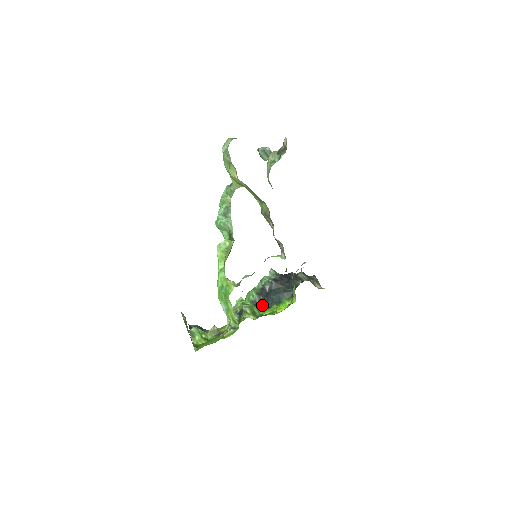
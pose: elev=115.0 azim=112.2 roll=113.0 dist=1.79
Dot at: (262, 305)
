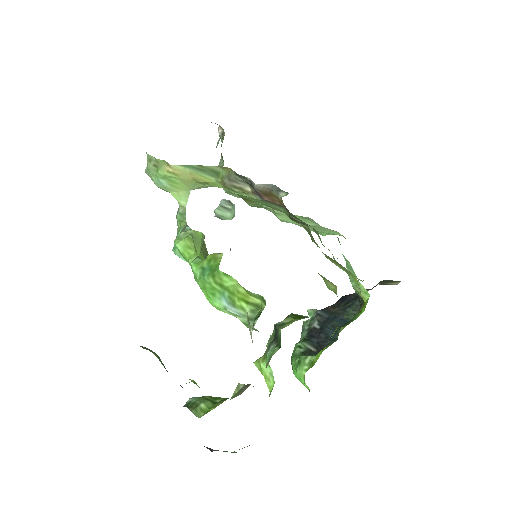
Dot at: (322, 346)
